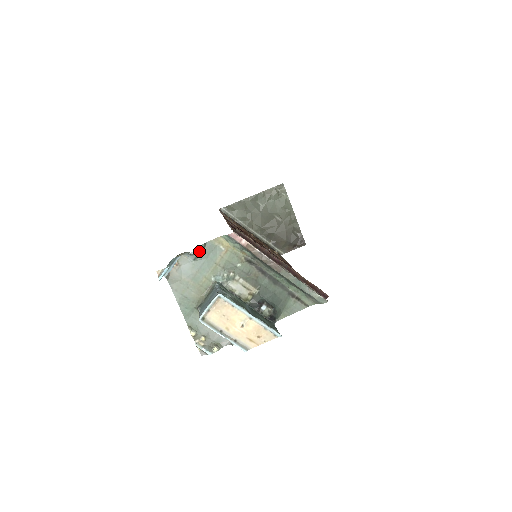
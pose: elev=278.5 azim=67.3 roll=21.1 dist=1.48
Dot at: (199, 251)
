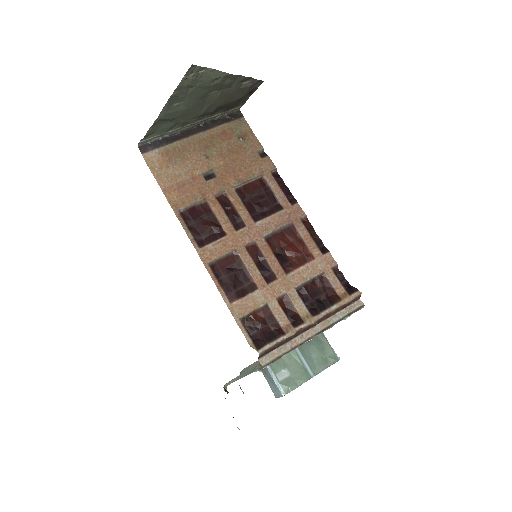
Dot at: occluded
